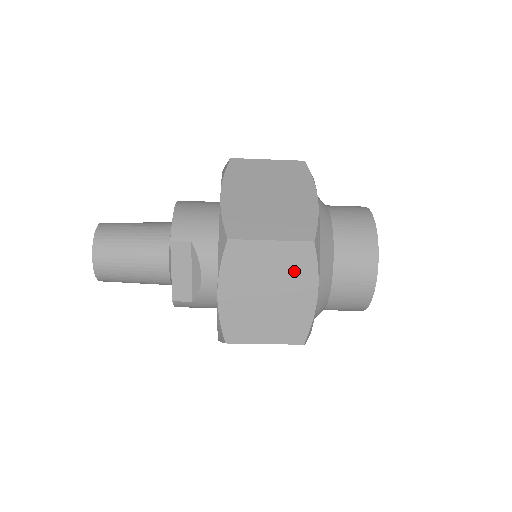
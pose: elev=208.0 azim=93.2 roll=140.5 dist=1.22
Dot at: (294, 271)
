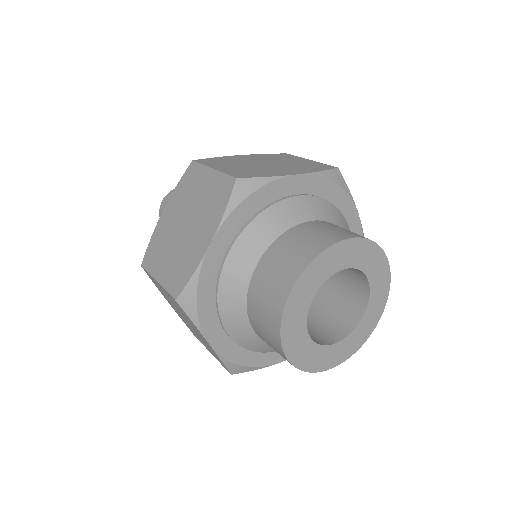
Dot at: (184, 314)
